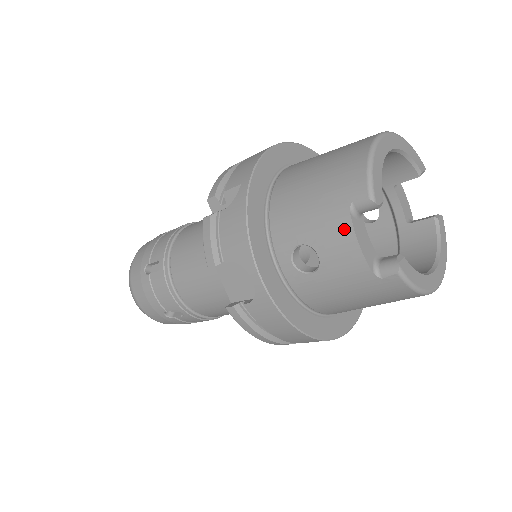
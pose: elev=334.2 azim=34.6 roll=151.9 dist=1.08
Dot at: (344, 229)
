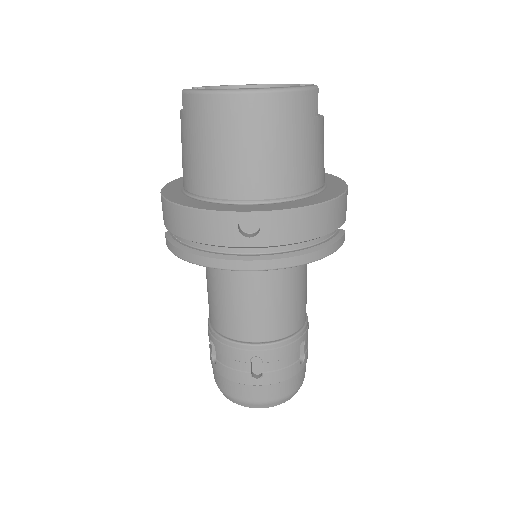
Dot at: occluded
